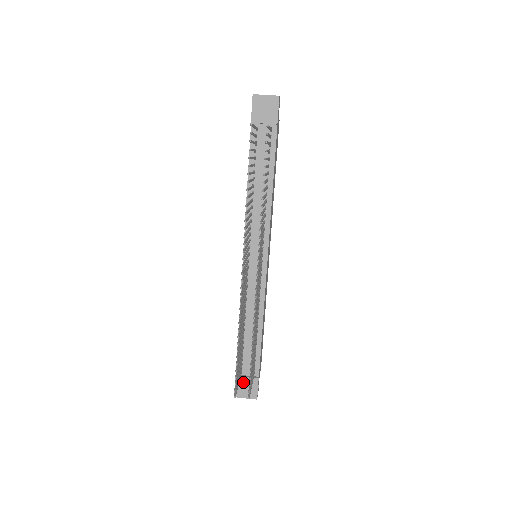
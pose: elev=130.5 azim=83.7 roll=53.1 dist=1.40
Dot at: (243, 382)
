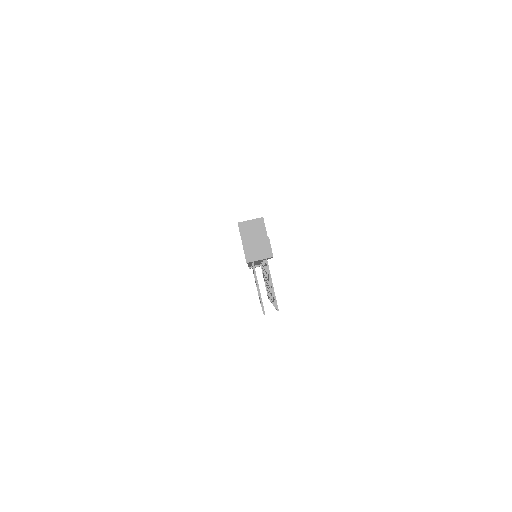
Dot at: occluded
